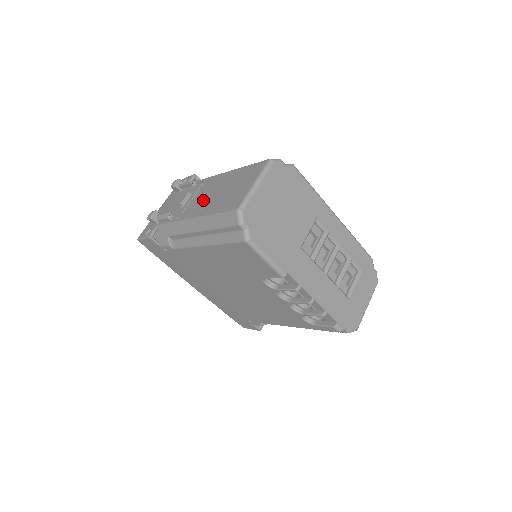
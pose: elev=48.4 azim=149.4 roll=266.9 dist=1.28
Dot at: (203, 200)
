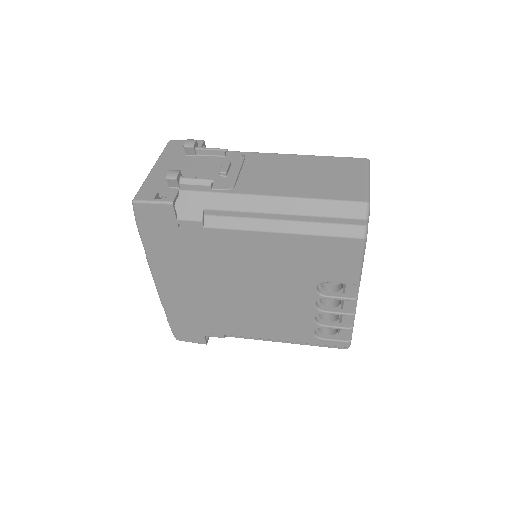
Dot at: (273, 178)
